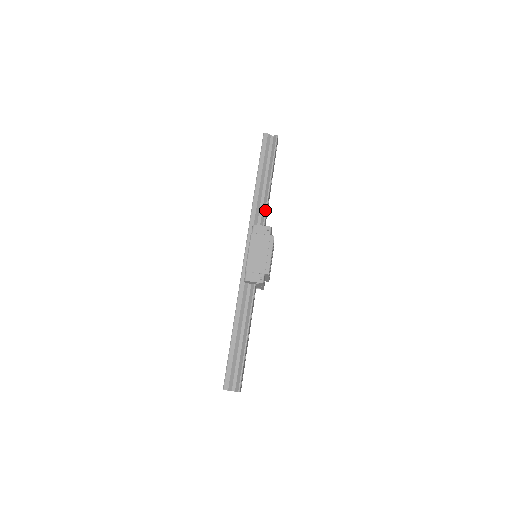
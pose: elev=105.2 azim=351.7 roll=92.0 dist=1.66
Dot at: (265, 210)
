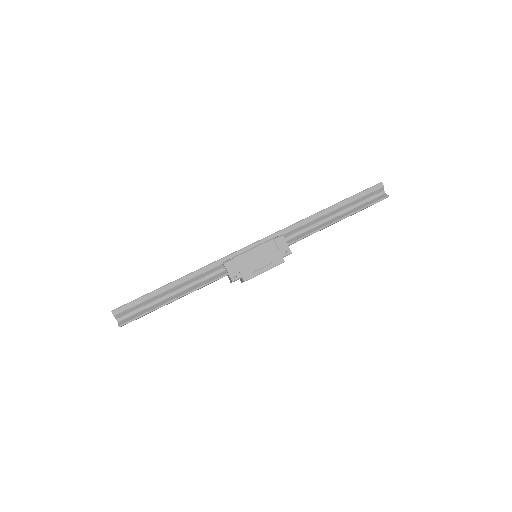
Dot at: (305, 235)
